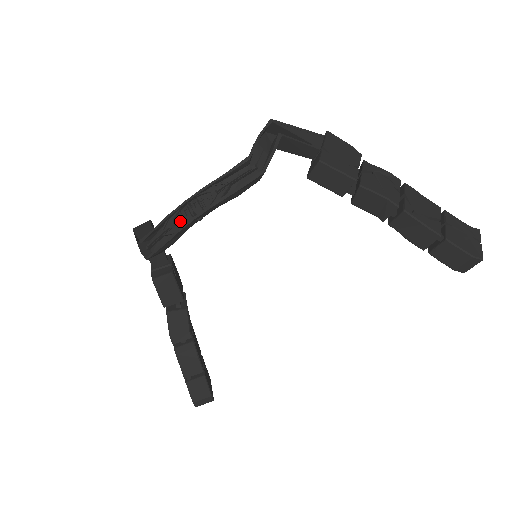
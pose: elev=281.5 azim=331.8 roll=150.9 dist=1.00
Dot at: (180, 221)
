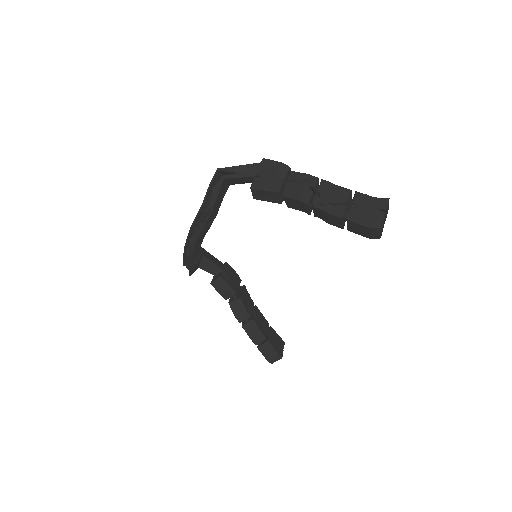
Dot at: (191, 250)
